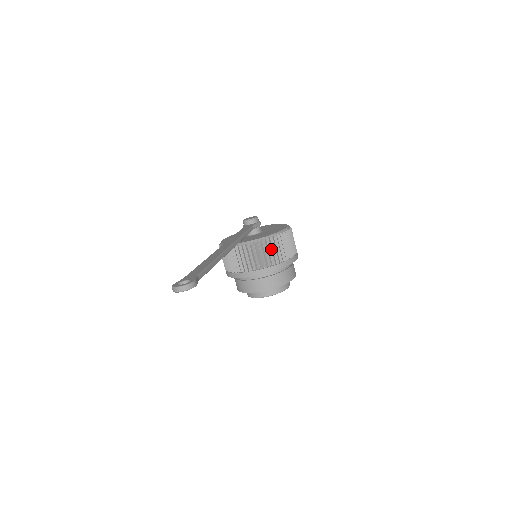
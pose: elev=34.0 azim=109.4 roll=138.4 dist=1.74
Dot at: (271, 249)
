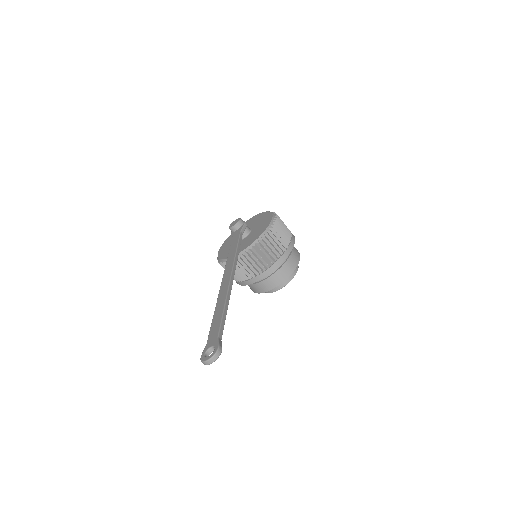
Dot at: (268, 248)
